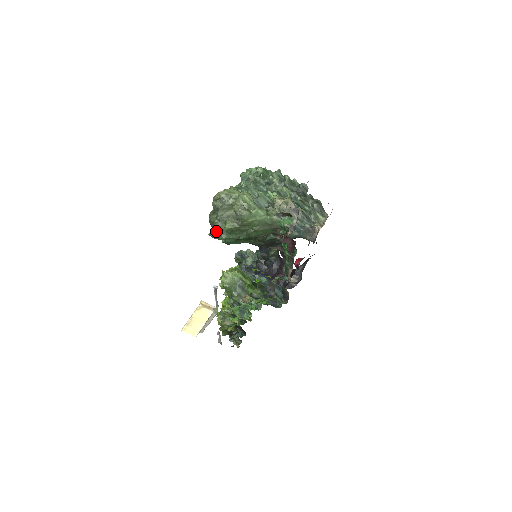
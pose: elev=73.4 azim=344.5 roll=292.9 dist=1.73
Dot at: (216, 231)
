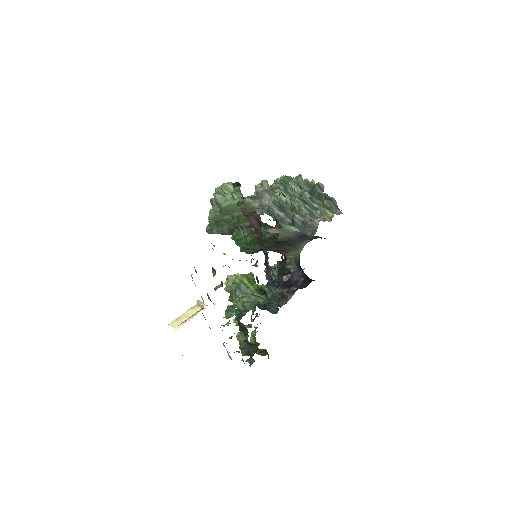
Dot at: (209, 225)
